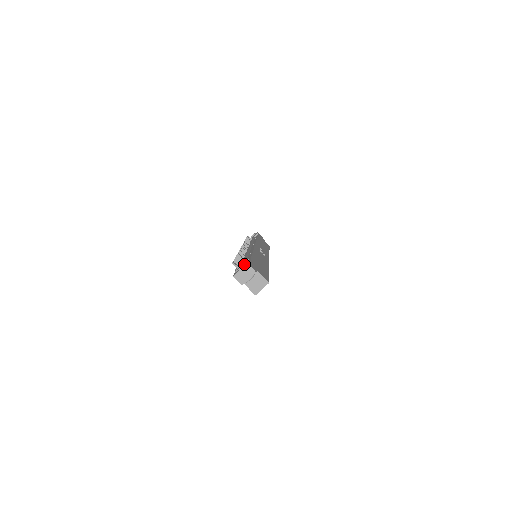
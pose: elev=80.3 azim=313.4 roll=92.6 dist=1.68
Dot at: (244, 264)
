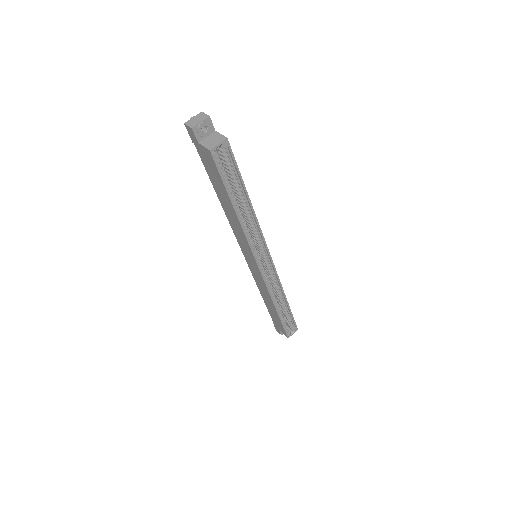
Dot at: occluded
